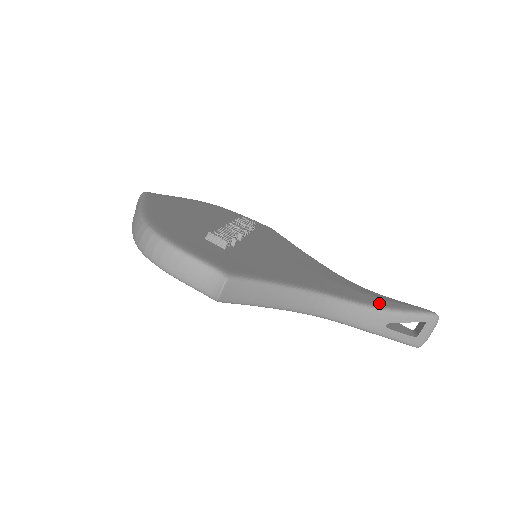
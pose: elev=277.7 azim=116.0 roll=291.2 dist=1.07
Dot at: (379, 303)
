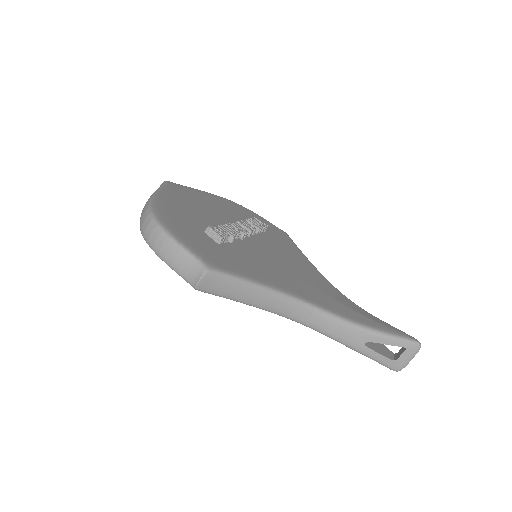
Dot at: (362, 321)
